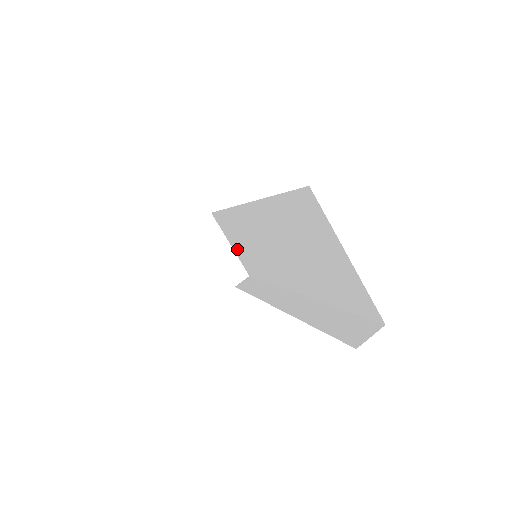
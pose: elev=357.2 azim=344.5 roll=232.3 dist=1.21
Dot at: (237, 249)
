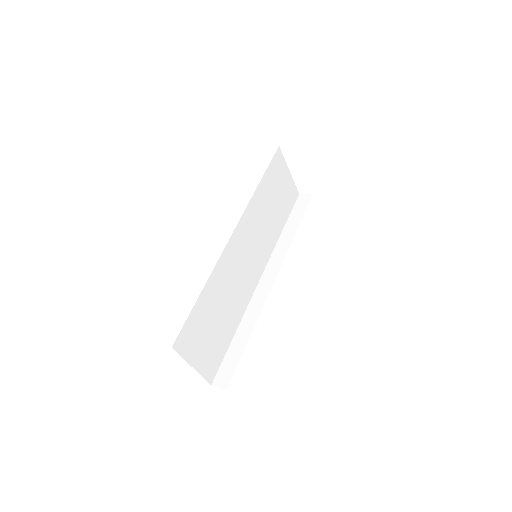
Dot at: occluded
